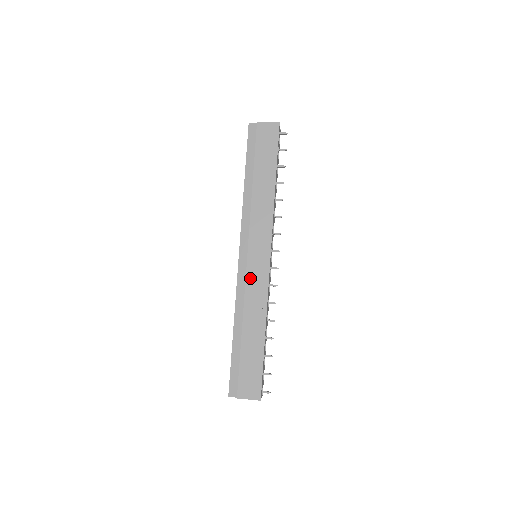
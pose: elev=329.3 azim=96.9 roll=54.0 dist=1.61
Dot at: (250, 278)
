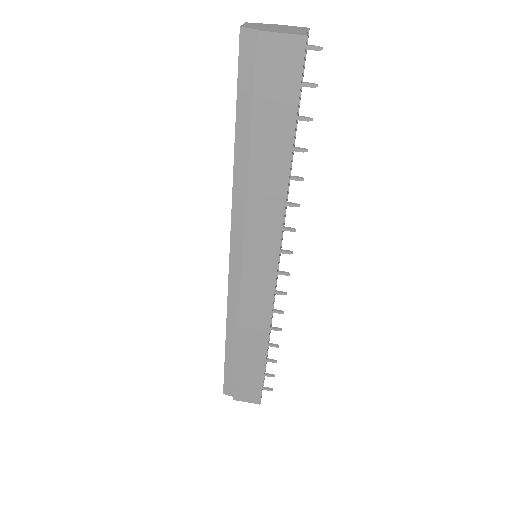
Dot at: (246, 293)
